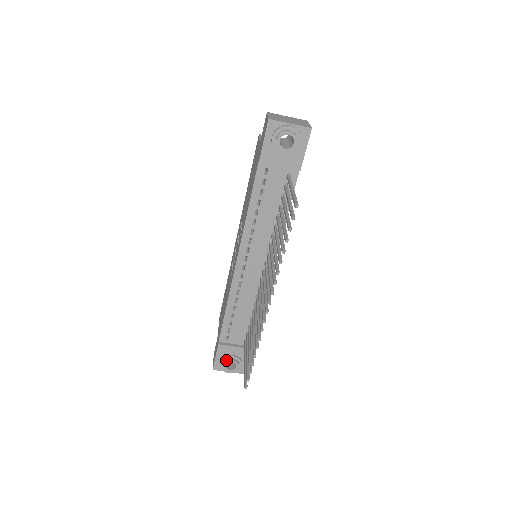
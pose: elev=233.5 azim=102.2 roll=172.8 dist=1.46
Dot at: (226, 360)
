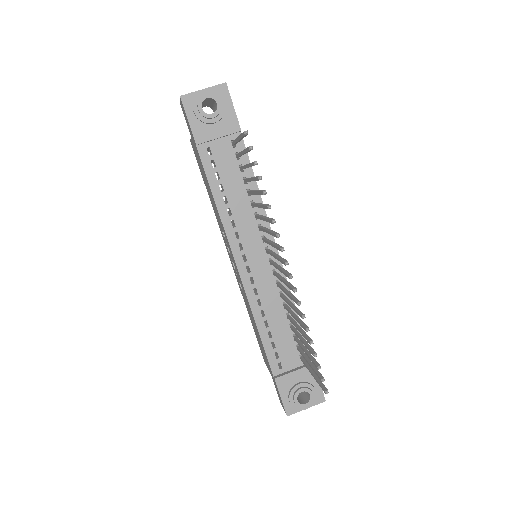
Dot at: (294, 393)
